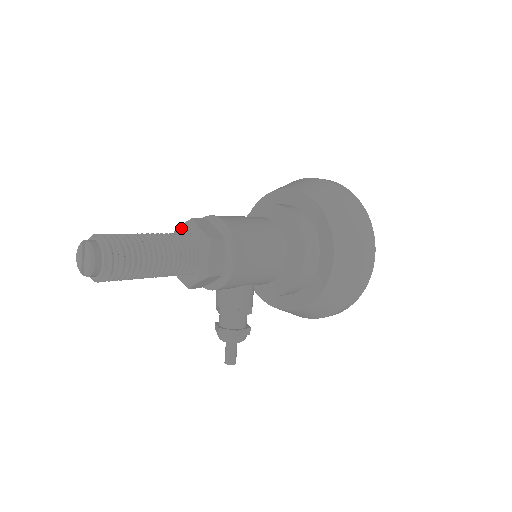
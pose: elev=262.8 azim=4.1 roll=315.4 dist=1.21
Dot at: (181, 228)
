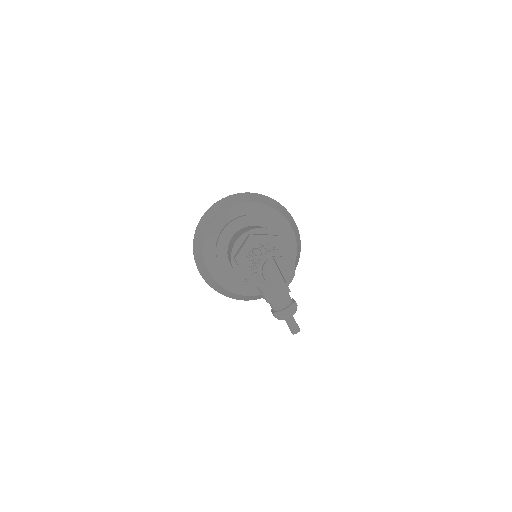
Dot at: (245, 248)
